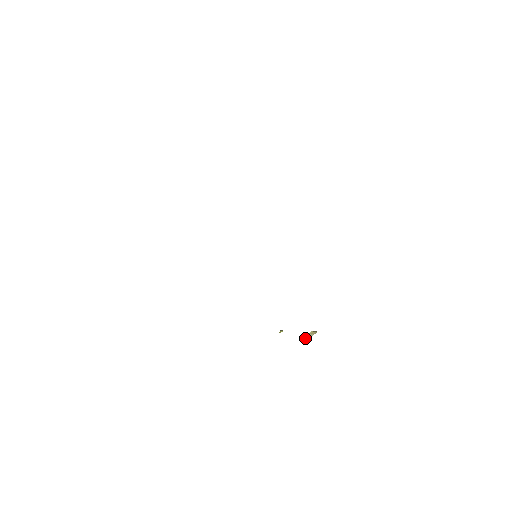
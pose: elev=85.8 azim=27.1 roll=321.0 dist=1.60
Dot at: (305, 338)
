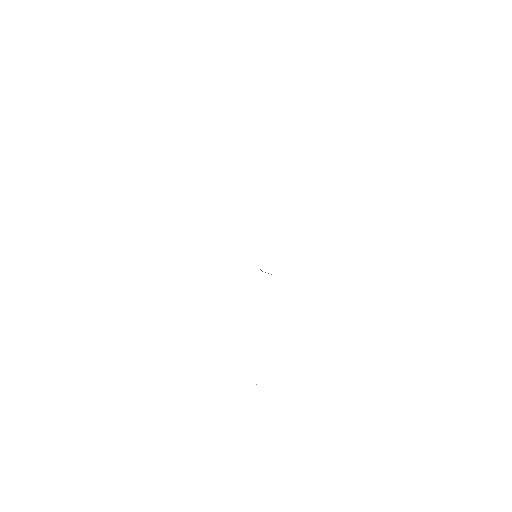
Dot at: occluded
